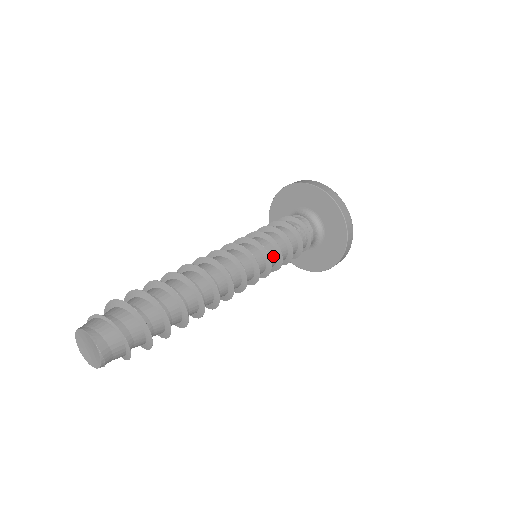
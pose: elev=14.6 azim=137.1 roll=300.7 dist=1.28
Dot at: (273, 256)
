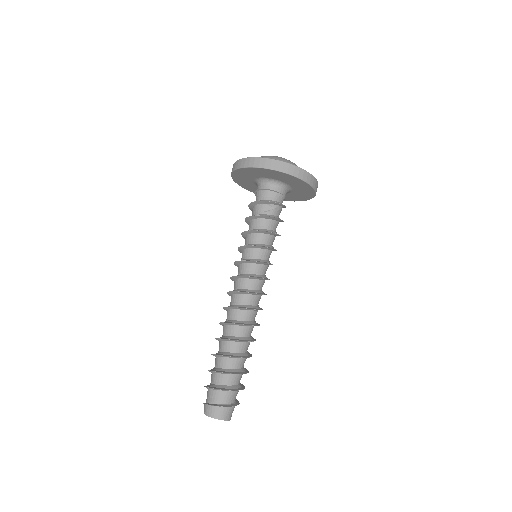
Dot at: occluded
